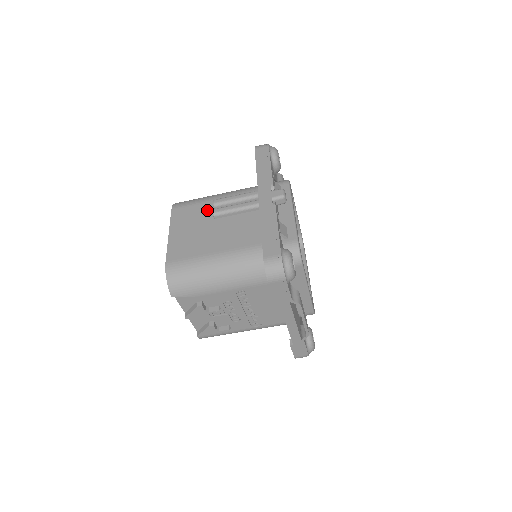
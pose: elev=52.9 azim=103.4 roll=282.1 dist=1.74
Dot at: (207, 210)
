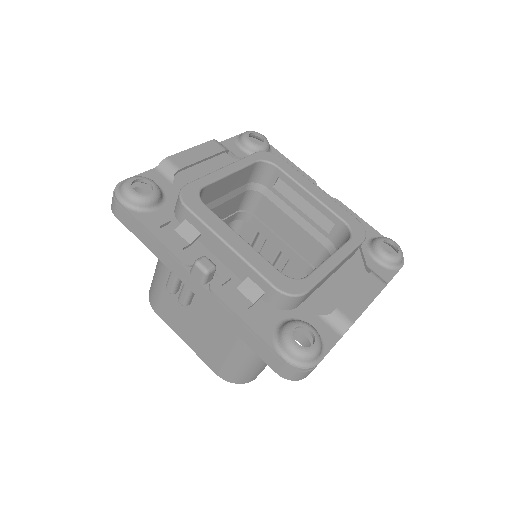
Dot at: (175, 297)
